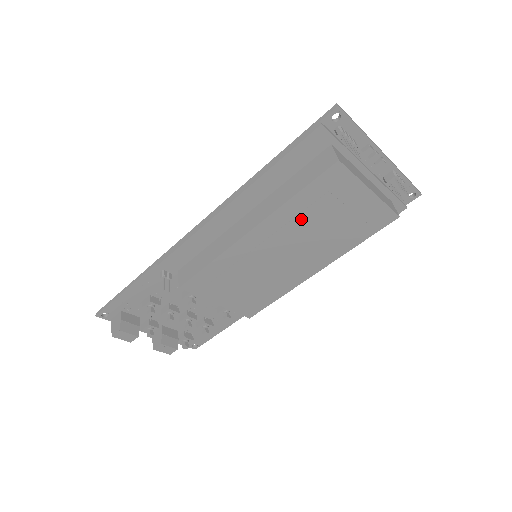
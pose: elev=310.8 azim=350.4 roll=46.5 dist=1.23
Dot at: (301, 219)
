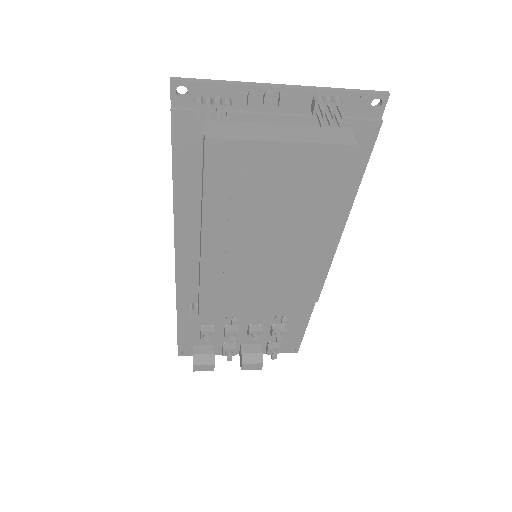
Dot at: (238, 211)
